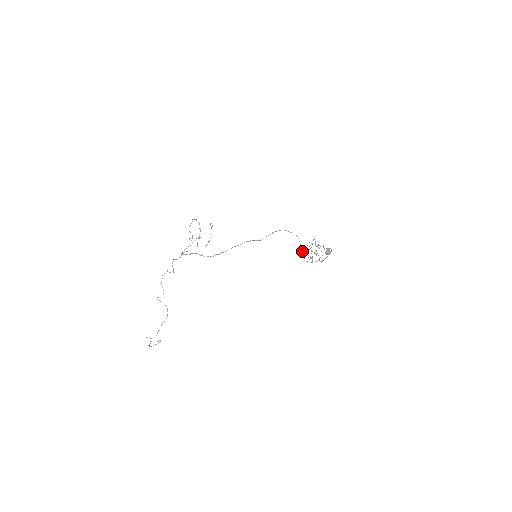
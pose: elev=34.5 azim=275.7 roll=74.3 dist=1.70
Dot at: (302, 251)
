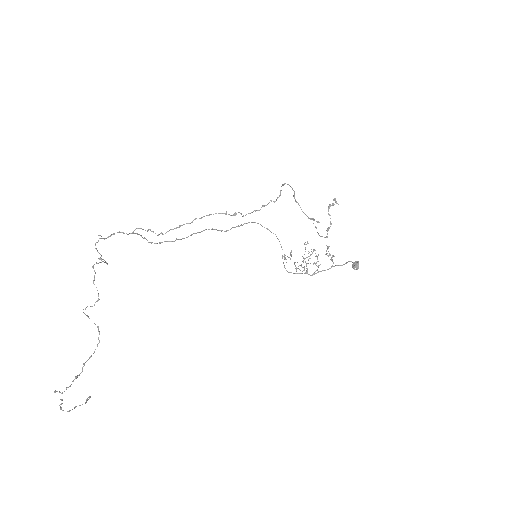
Dot at: (282, 256)
